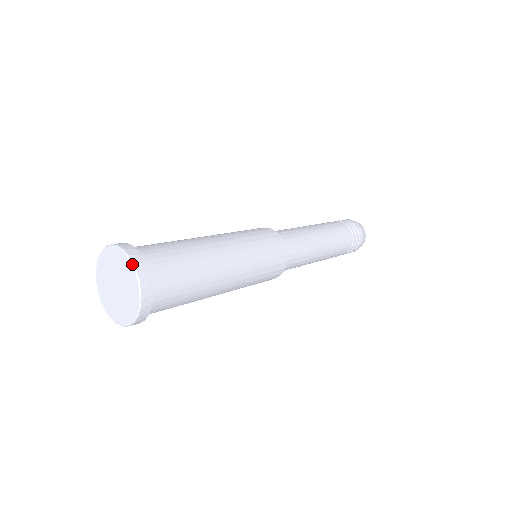
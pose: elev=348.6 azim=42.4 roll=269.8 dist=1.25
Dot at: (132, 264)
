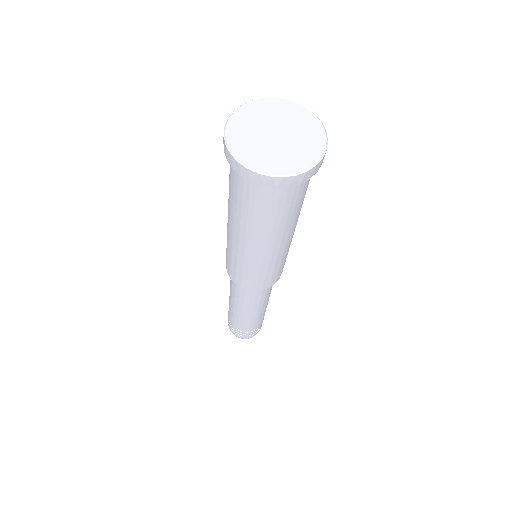
Dot at: occluded
